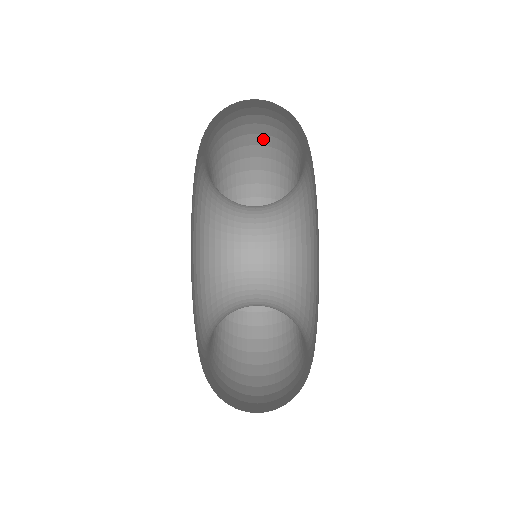
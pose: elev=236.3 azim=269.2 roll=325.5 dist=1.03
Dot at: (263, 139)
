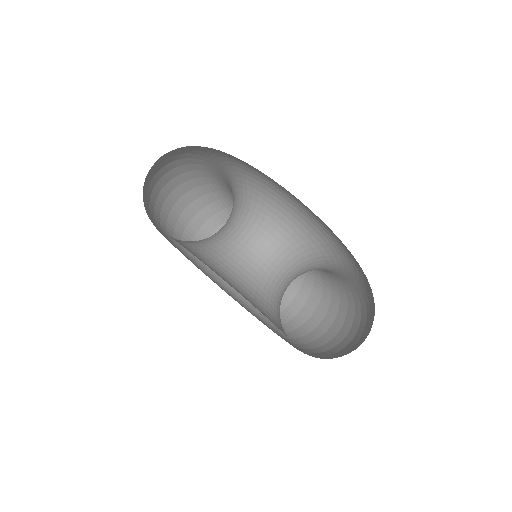
Dot at: (202, 216)
